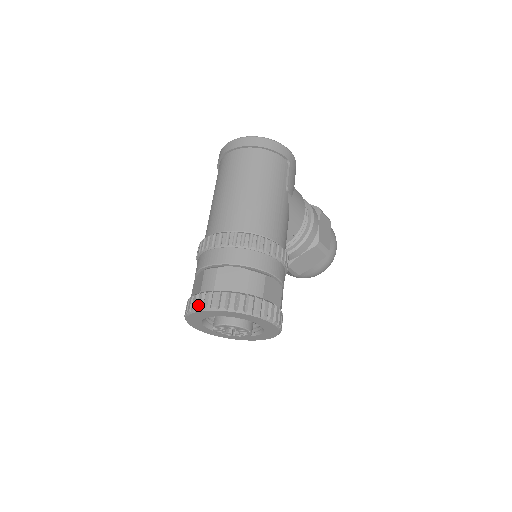
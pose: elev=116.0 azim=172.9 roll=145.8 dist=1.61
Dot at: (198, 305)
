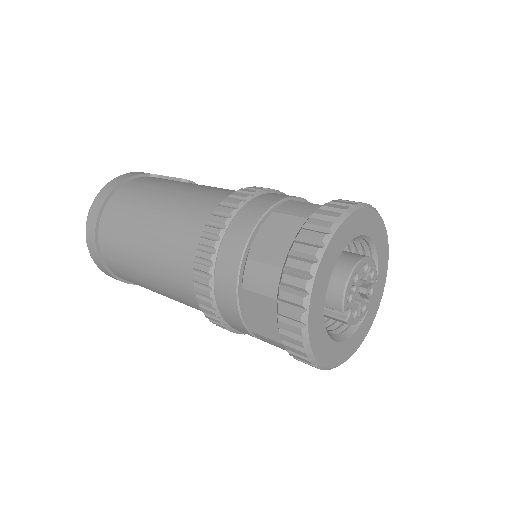
Dot at: (297, 301)
